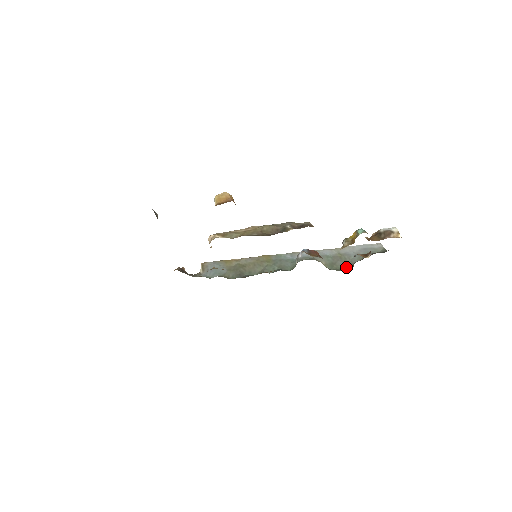
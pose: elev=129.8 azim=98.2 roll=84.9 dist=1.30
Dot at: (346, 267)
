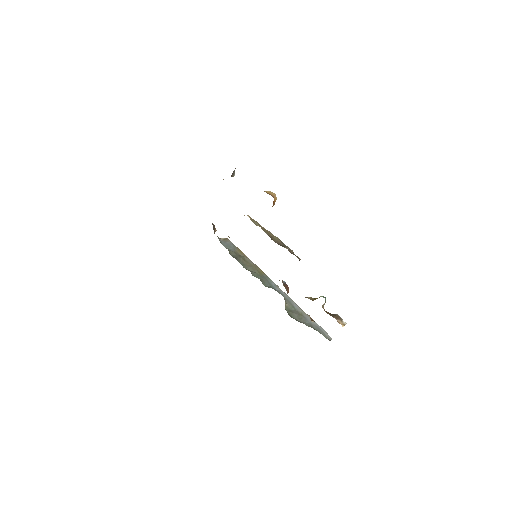
Dot at: (296, 319)
